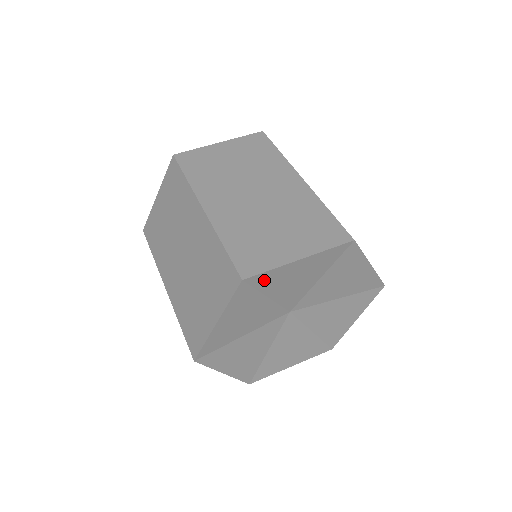
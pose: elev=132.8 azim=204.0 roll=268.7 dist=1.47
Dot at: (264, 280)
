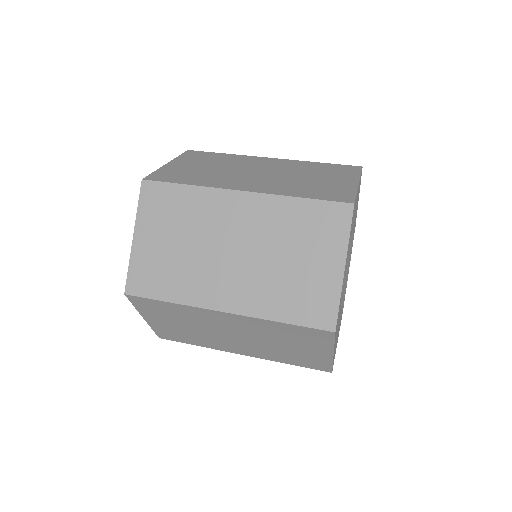
Dot at: occluded
